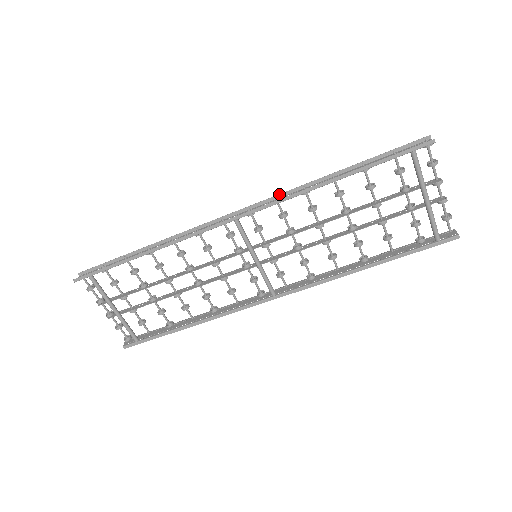
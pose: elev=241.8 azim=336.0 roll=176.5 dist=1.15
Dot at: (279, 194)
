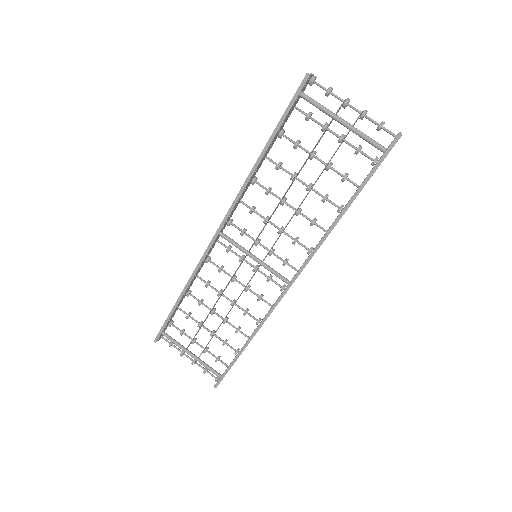
Dot at: occluded
